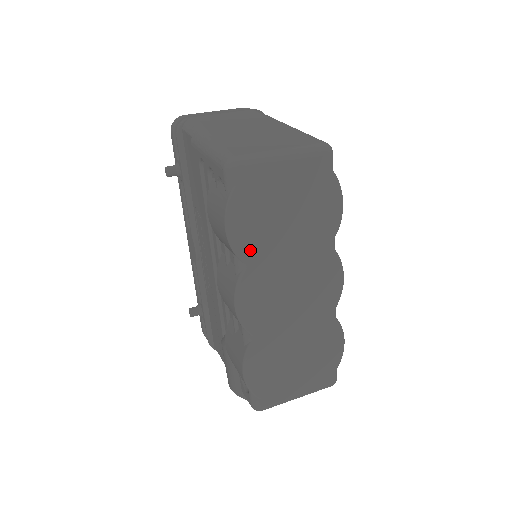
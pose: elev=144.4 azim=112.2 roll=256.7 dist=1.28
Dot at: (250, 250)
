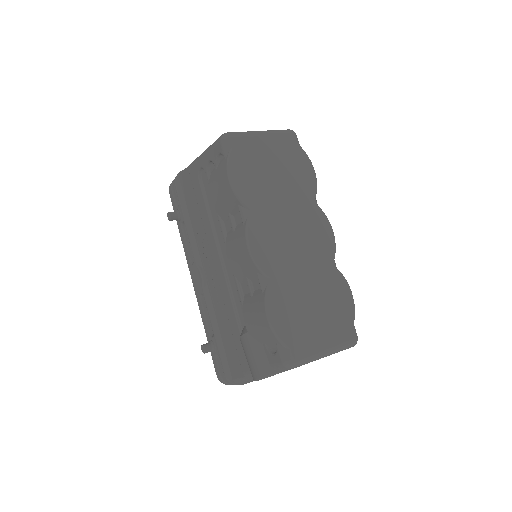
Dot at: (251, 199)
